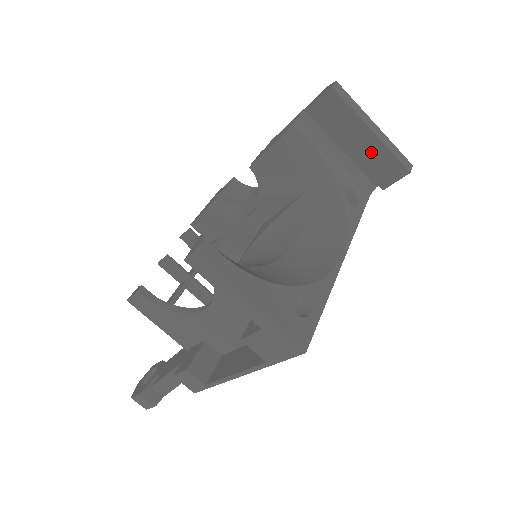
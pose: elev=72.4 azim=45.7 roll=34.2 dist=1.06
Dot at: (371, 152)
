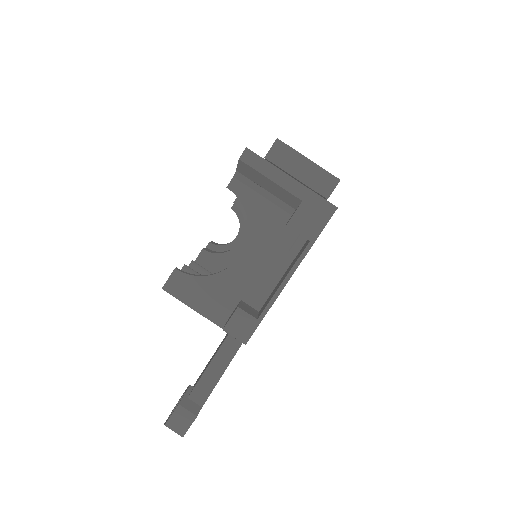
Dot at: (312, 174)
